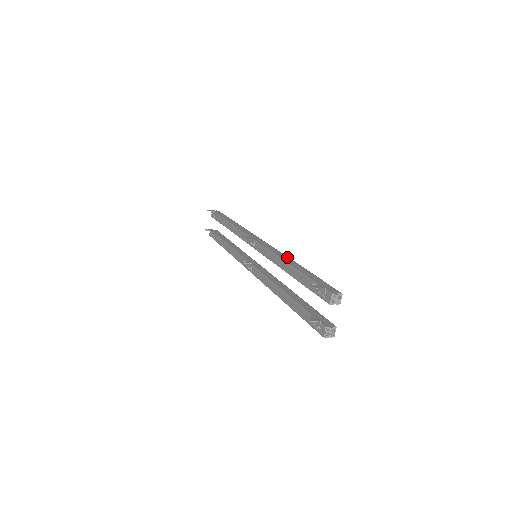
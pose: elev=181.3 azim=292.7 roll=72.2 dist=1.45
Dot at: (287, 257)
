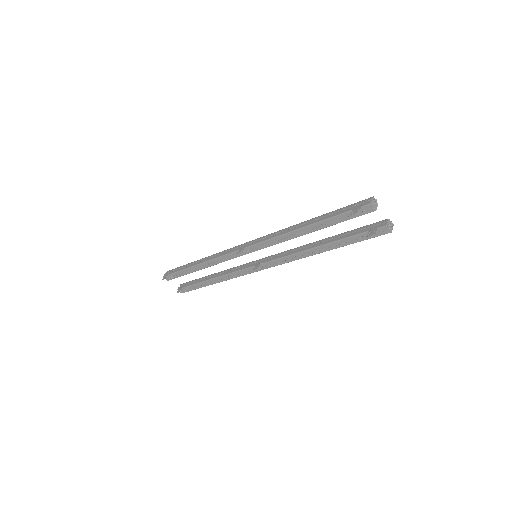
Dot at: (291, 227)
